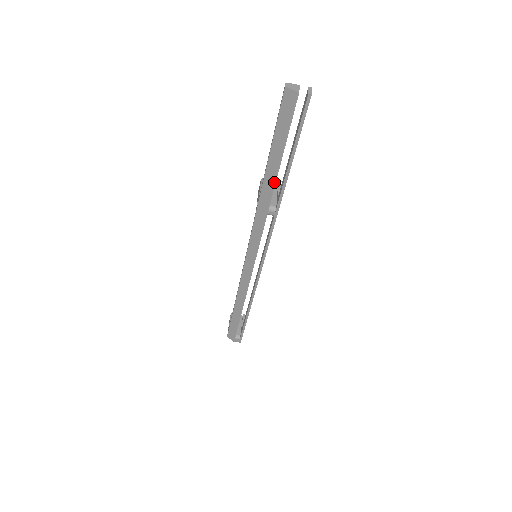
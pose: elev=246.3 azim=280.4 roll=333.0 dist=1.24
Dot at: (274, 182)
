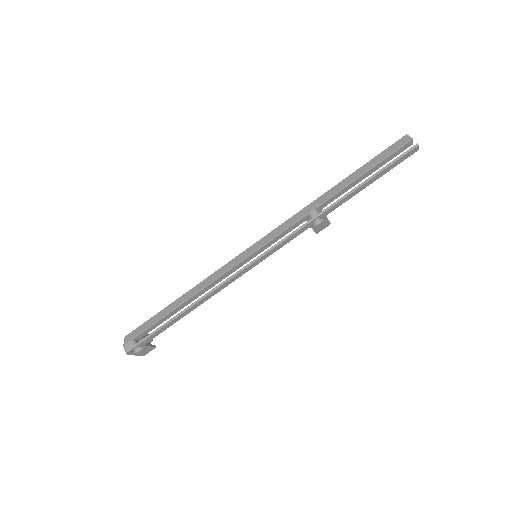
Dot at: (341, 189)
